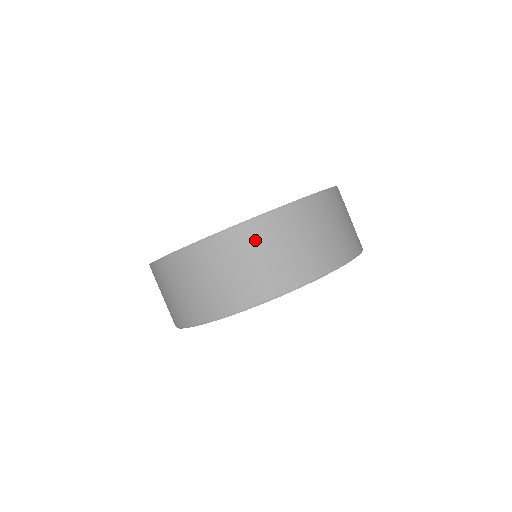
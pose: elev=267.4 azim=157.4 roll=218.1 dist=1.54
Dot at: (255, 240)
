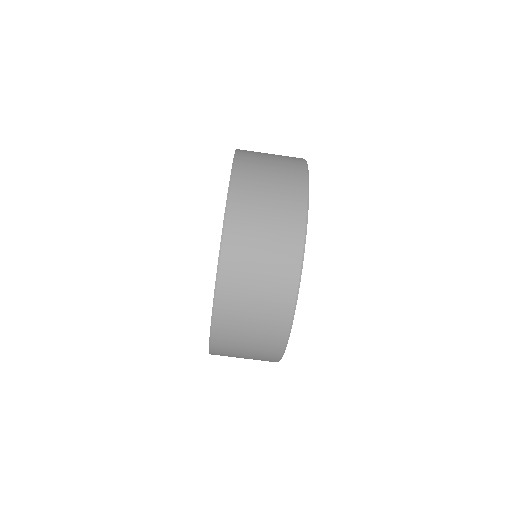
Dot at: (234, 303)
